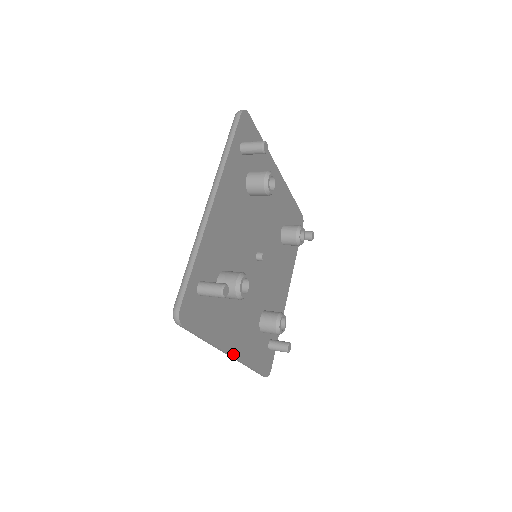
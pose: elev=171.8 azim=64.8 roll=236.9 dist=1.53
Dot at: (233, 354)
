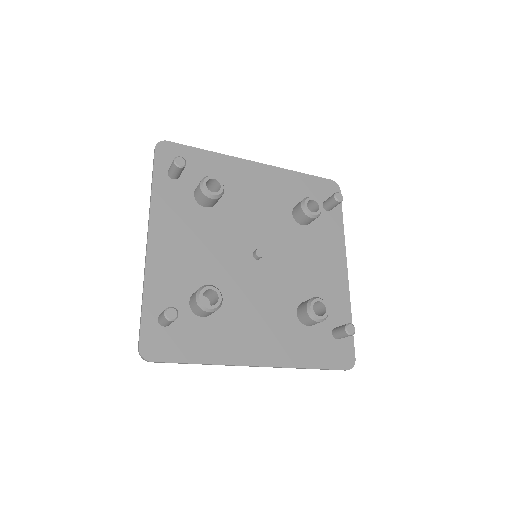
Dot at: (259, 364)
